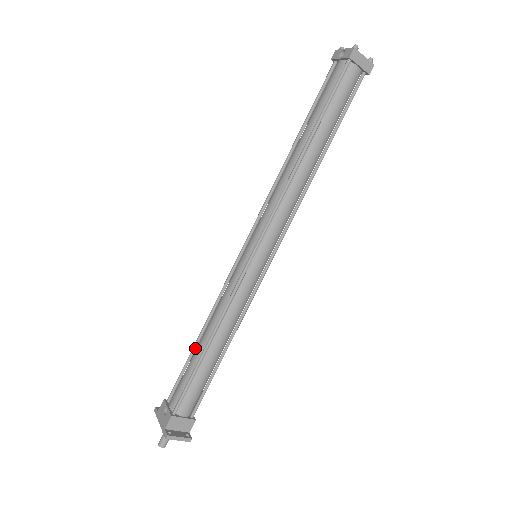
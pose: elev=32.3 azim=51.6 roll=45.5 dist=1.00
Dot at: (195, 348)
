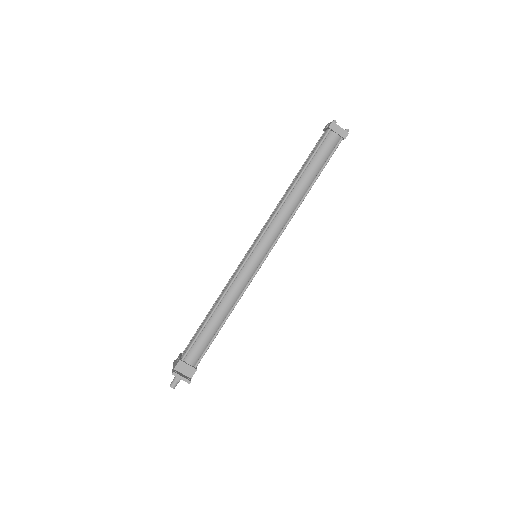
Dot at: occluded
